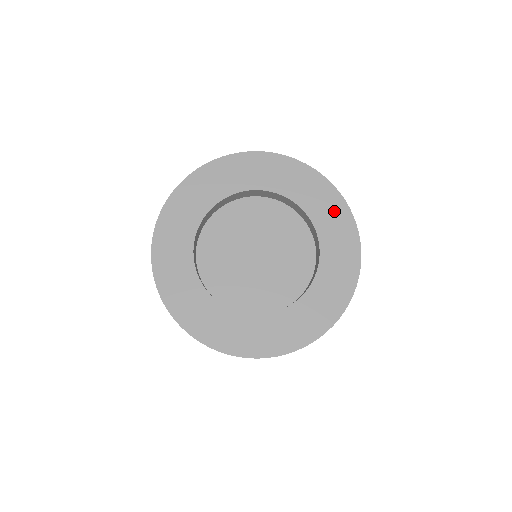
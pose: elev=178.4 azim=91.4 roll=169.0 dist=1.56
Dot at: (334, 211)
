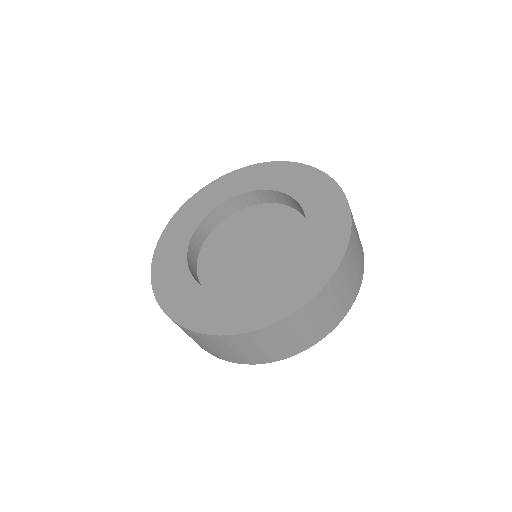
Dot at: (321, 189)
